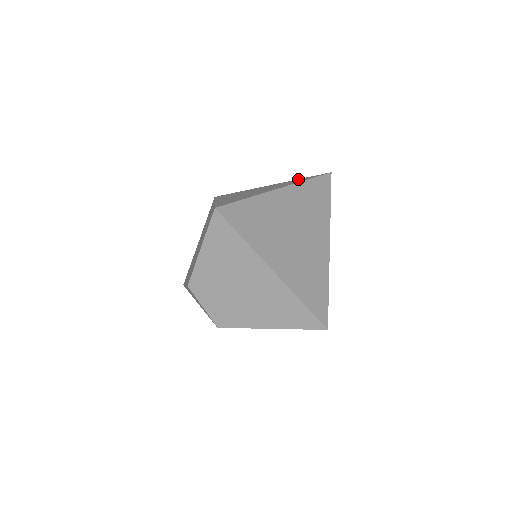
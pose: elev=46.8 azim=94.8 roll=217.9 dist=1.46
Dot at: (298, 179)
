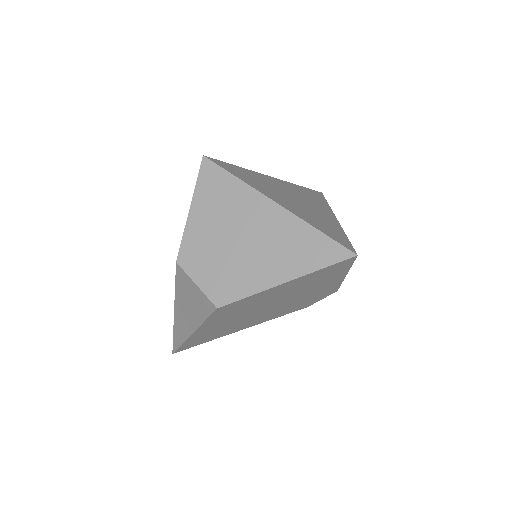
Dot at: occluded
